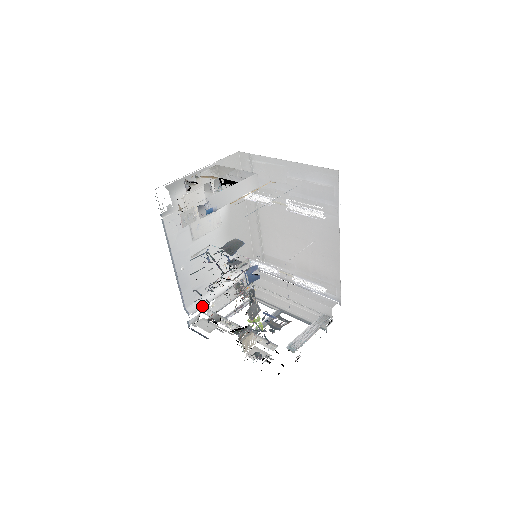
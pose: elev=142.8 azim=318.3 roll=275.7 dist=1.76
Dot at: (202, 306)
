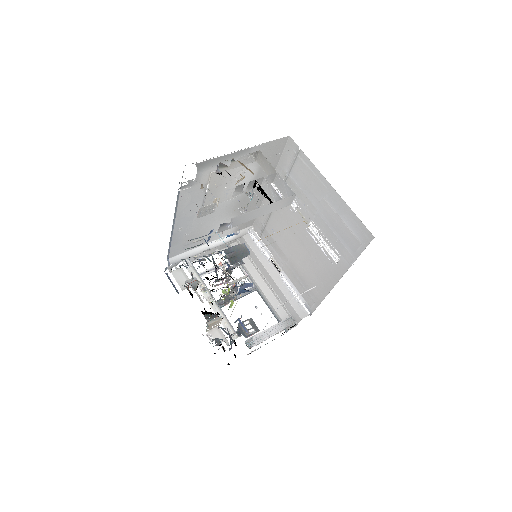
Dot at: (185, 259)
